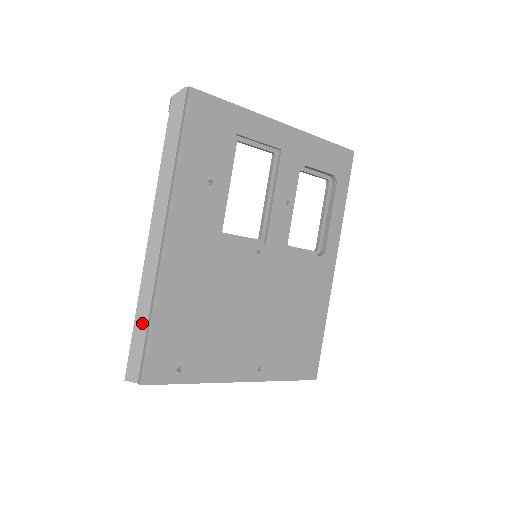
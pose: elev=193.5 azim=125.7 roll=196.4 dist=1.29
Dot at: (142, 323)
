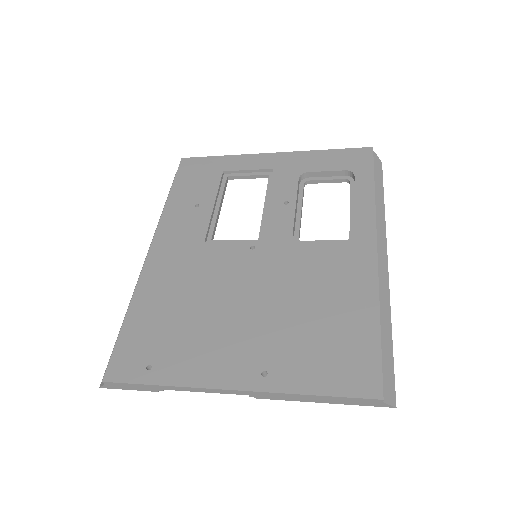
Dot at: occluded
